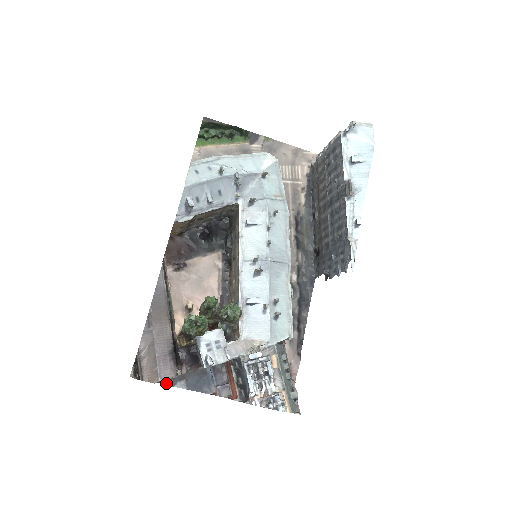
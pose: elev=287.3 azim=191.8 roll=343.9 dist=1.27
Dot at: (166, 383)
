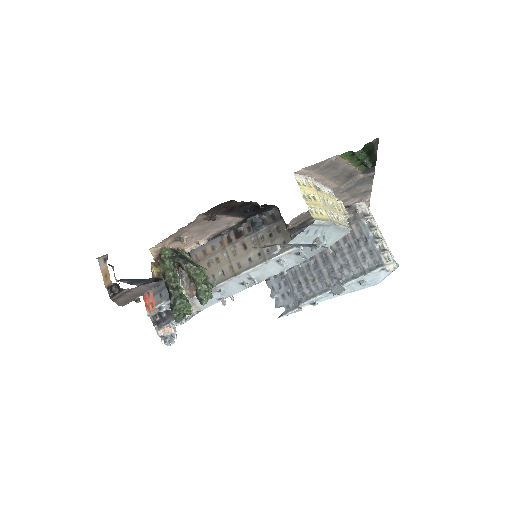
Dot at: (118, 281)
